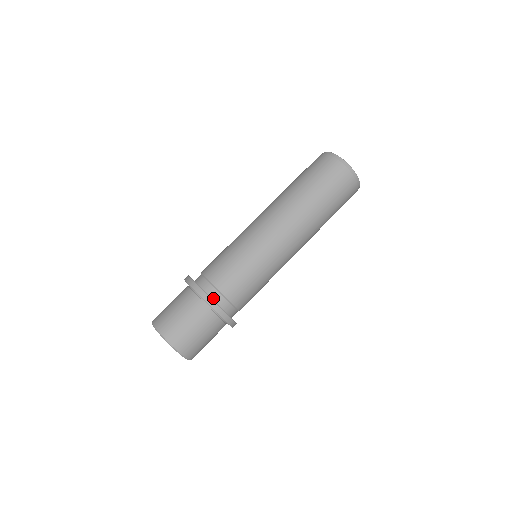
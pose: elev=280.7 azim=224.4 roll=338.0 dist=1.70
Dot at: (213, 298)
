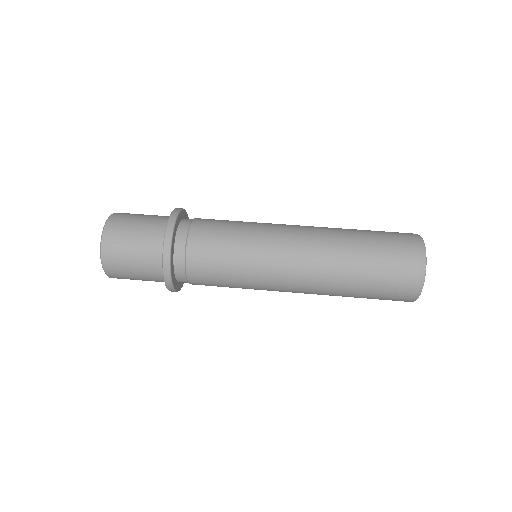
Dot at: (184, 219)
